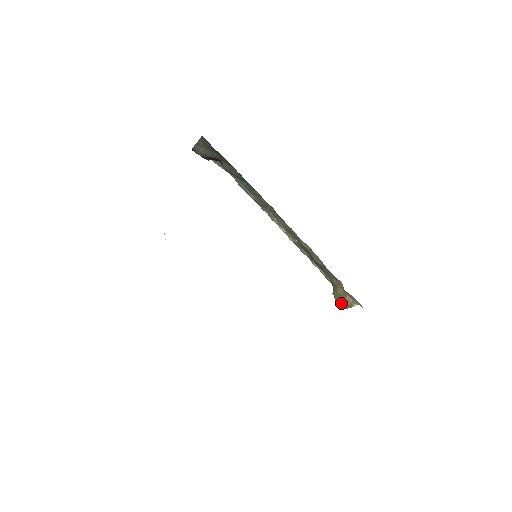
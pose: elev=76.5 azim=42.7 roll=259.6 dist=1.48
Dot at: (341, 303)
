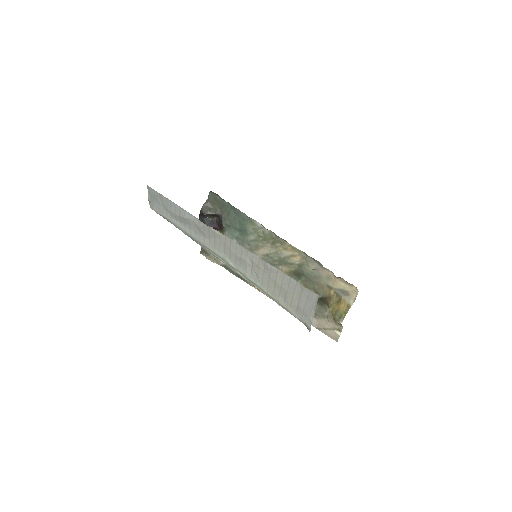
Dot at: (339, 312)
